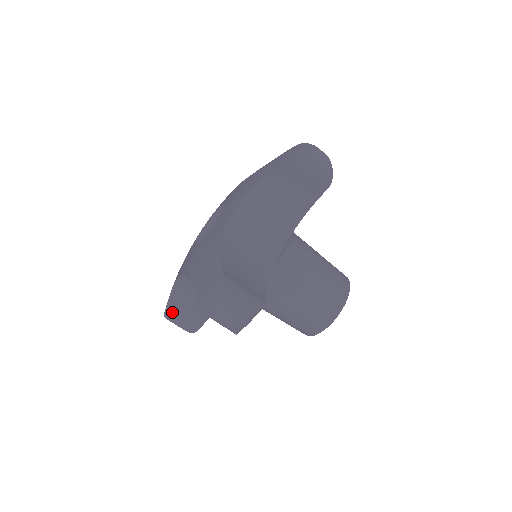
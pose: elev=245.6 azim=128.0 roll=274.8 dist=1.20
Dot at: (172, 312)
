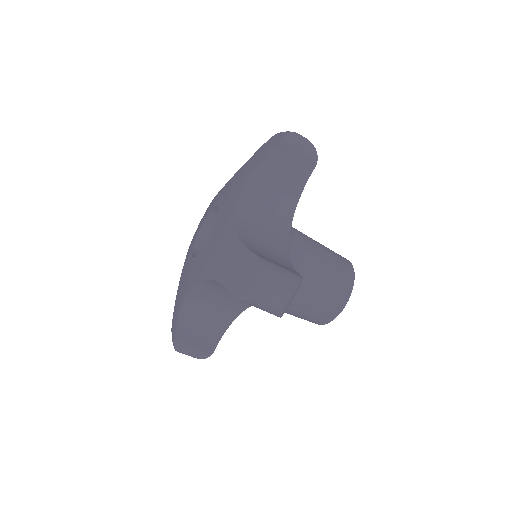
Dot at: occluded
